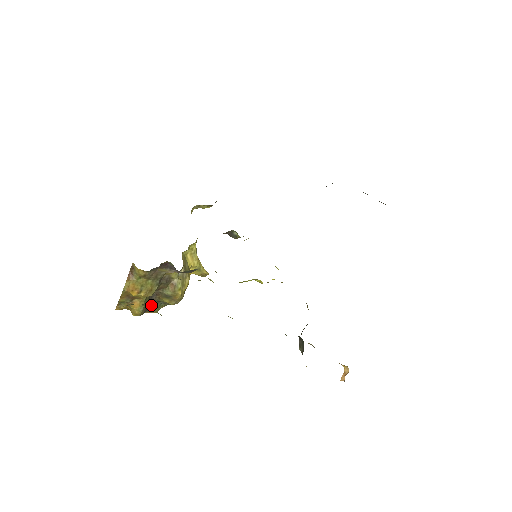
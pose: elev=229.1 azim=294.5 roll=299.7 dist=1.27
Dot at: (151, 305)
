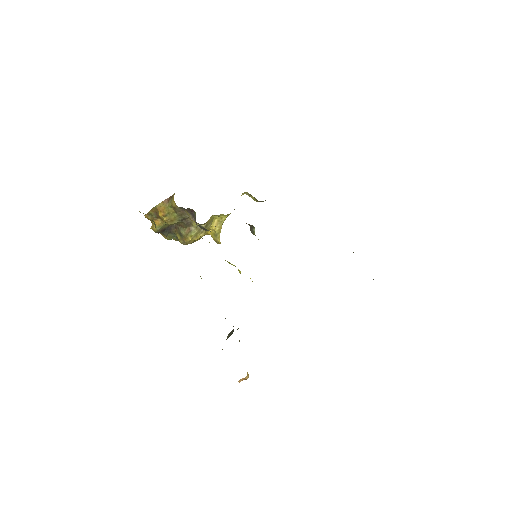
Dot at: (167, 231)
